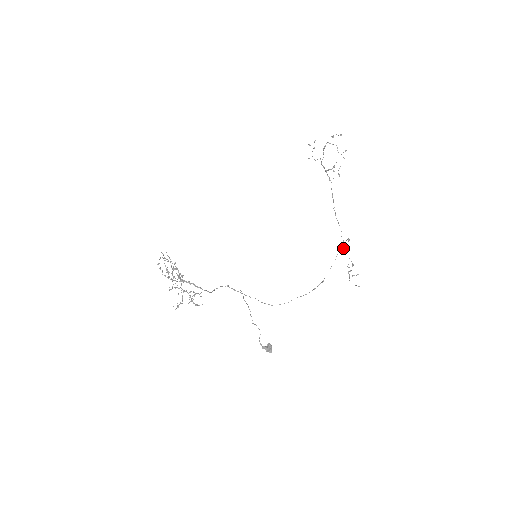
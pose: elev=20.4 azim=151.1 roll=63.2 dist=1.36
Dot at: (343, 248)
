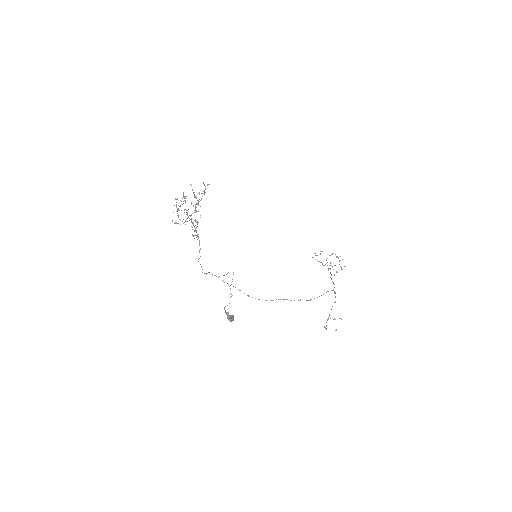
Dot at: (335, 293)
